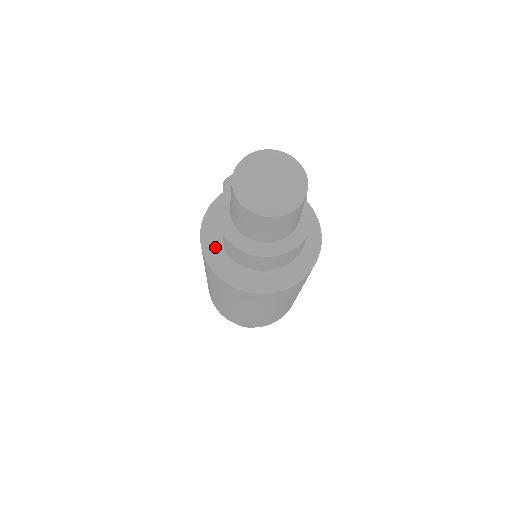
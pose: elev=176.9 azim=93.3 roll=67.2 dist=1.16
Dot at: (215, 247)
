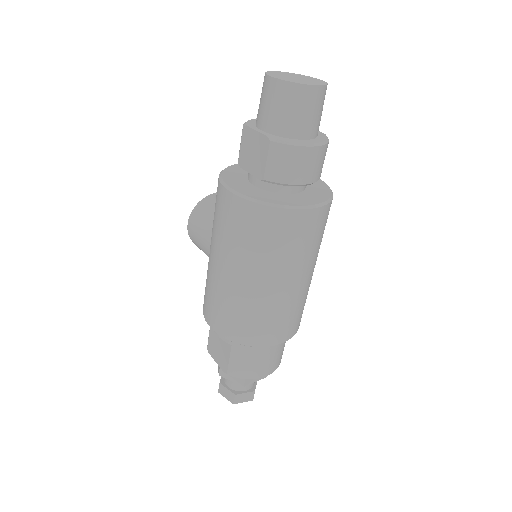
Dot at: (249, 191)
